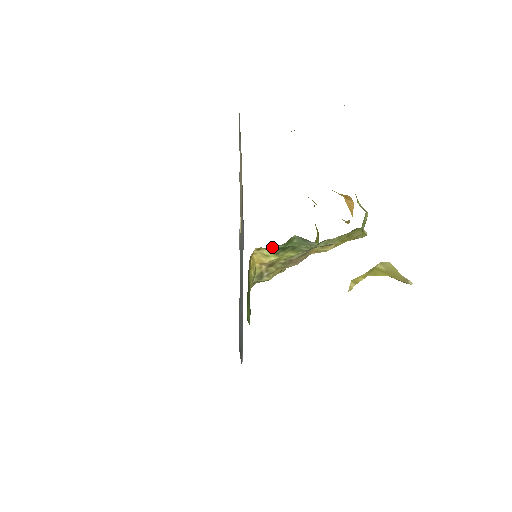
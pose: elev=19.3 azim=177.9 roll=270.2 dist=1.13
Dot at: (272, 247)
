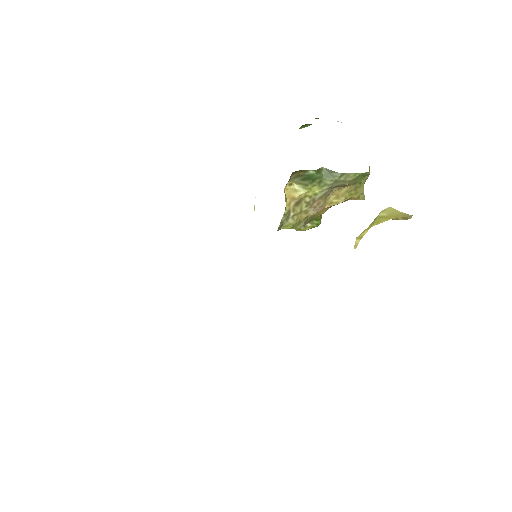
Dot at: (307, 170)
